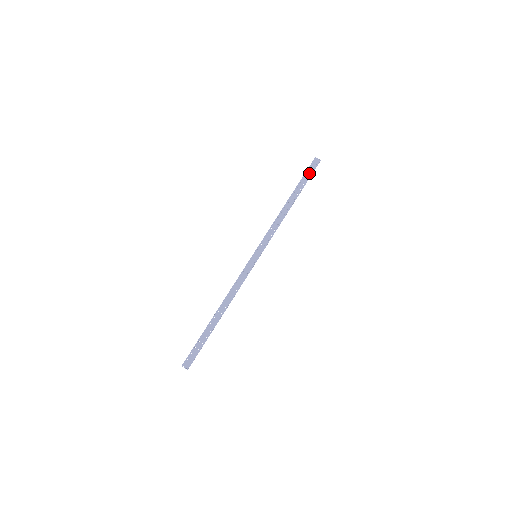
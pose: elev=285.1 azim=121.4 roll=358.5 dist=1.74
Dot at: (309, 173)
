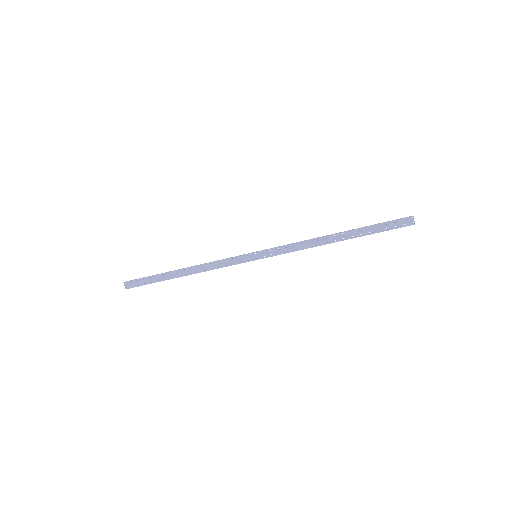
Dot at: (387, 227)
